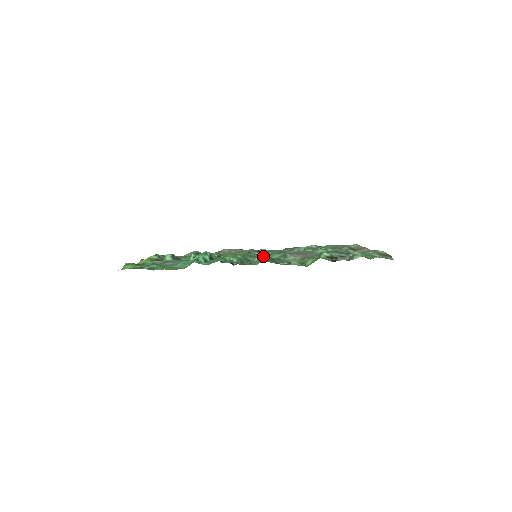
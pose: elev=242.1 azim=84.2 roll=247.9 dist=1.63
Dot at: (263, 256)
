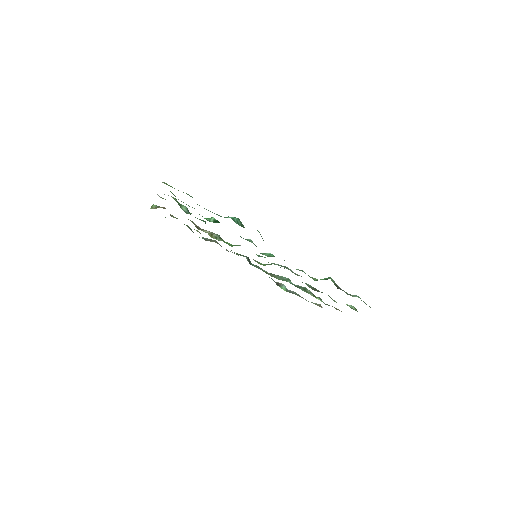
Dot at: occluded
